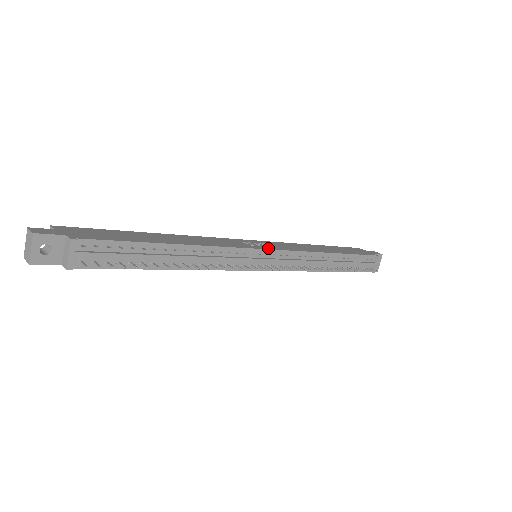
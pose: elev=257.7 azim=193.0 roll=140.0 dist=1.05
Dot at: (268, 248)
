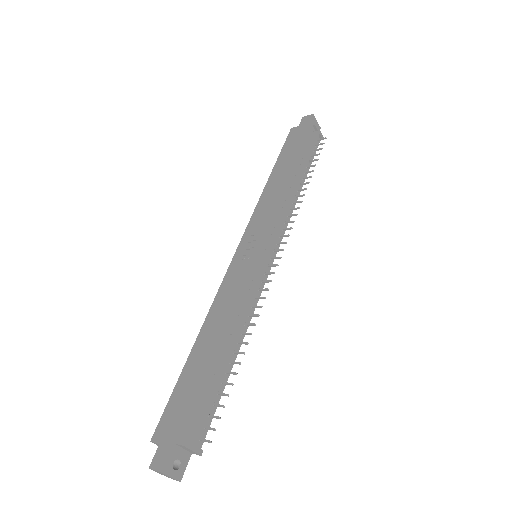
Dot at: (260, 246)
